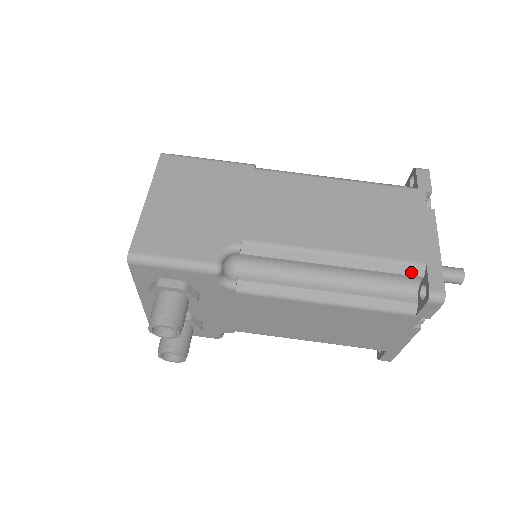
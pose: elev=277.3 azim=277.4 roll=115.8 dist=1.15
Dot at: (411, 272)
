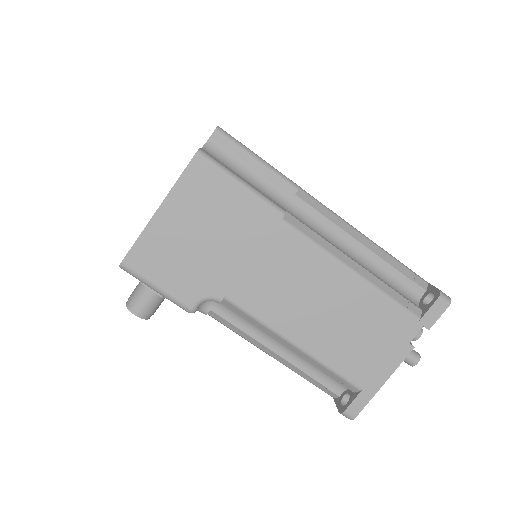
Dot at: (347, 386)
